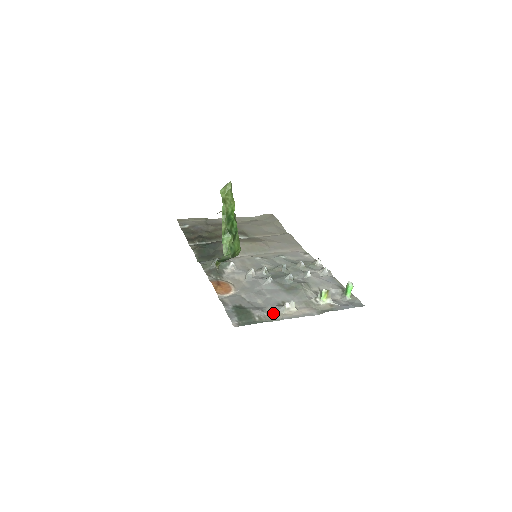
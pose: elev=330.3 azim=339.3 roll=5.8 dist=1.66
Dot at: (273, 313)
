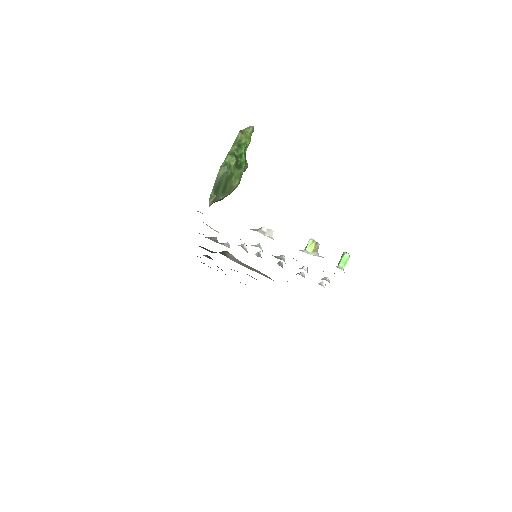
Dot at: occluded
